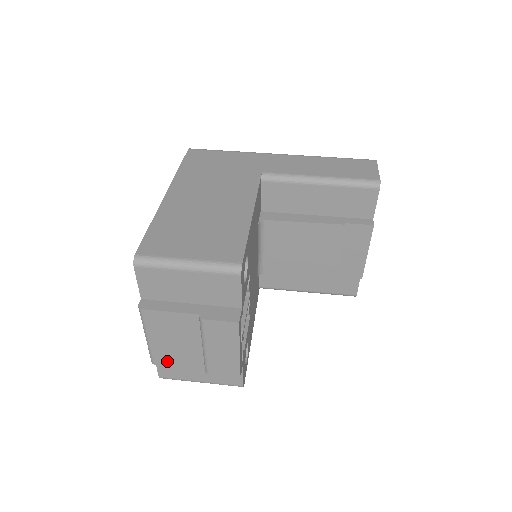
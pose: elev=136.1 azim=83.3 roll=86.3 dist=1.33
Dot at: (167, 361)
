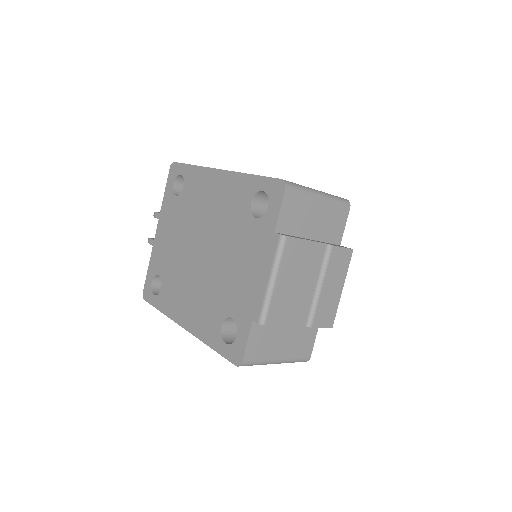
Dot at: (278, 317)
